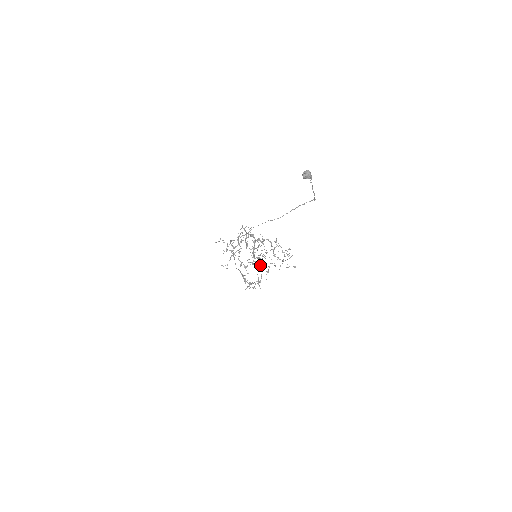
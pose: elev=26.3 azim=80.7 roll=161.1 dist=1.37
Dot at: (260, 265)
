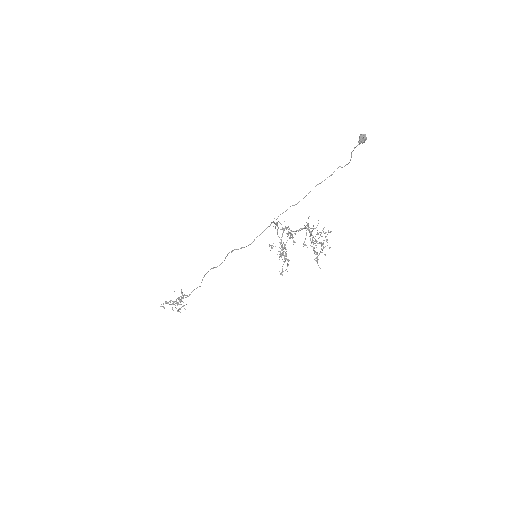
Dot at: occluded
